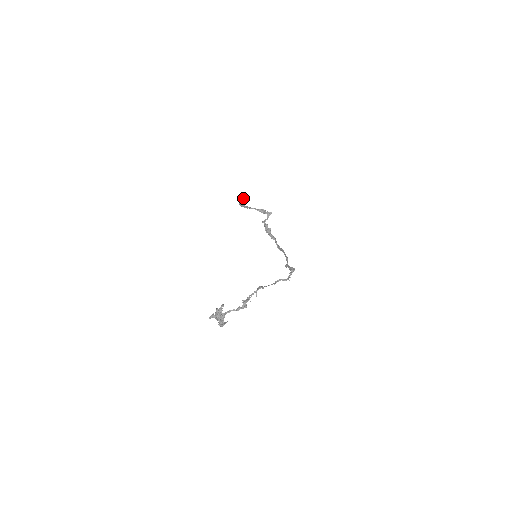
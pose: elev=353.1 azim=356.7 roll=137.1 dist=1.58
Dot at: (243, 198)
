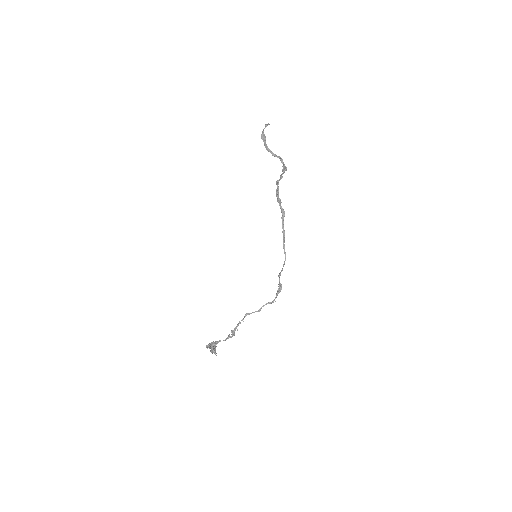
Dot at: (266, 124)
